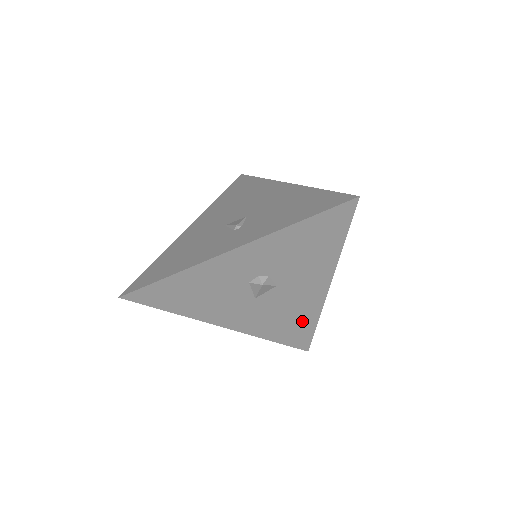
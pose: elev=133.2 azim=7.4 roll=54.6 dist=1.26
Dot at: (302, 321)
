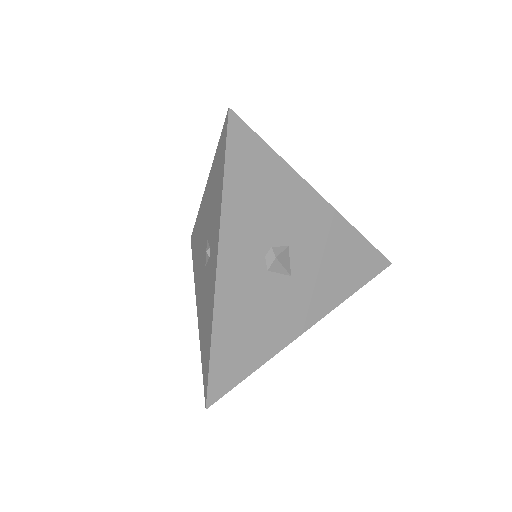
Dot at: (349, 247)
